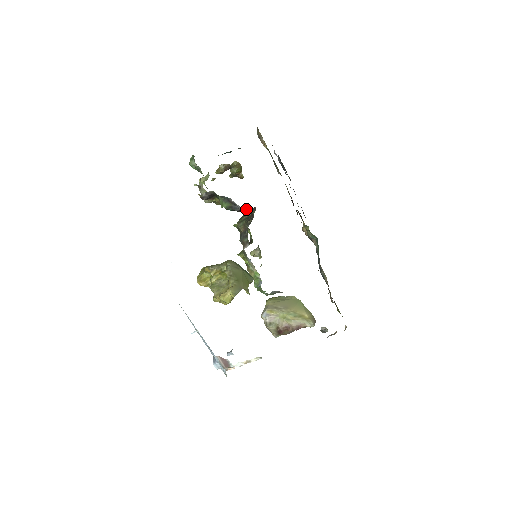
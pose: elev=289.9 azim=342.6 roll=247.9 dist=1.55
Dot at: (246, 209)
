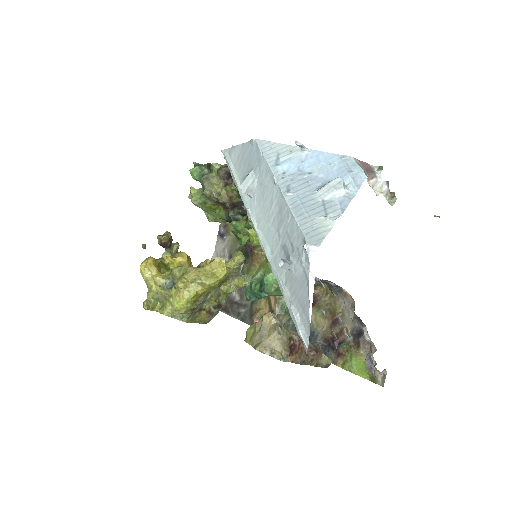
Dot at: occluded
